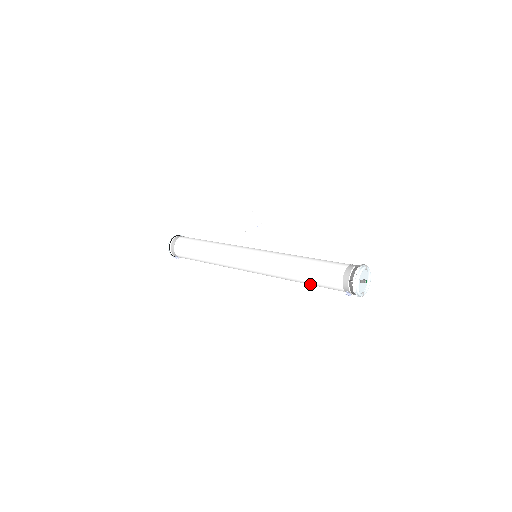
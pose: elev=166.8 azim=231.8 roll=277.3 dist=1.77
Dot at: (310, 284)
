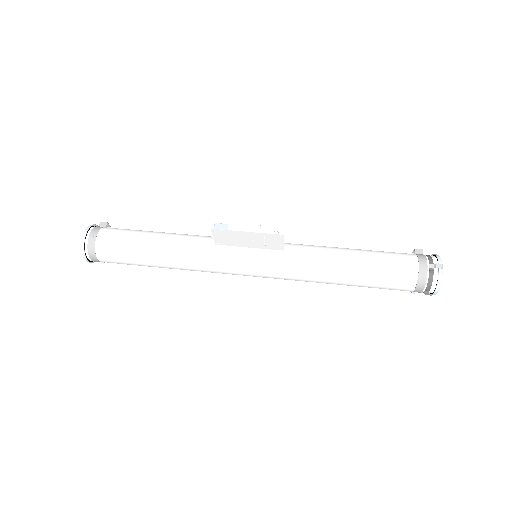
Dot at: occluded
